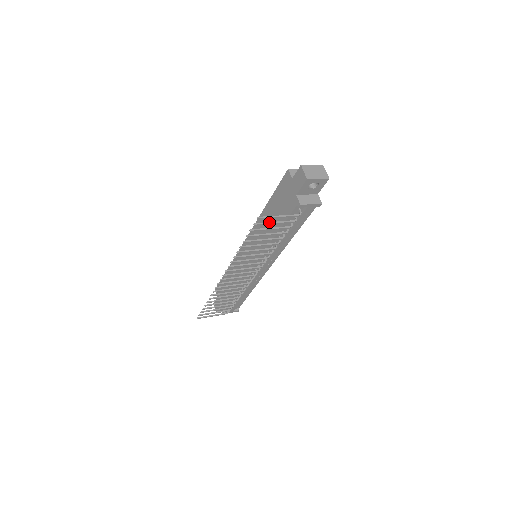
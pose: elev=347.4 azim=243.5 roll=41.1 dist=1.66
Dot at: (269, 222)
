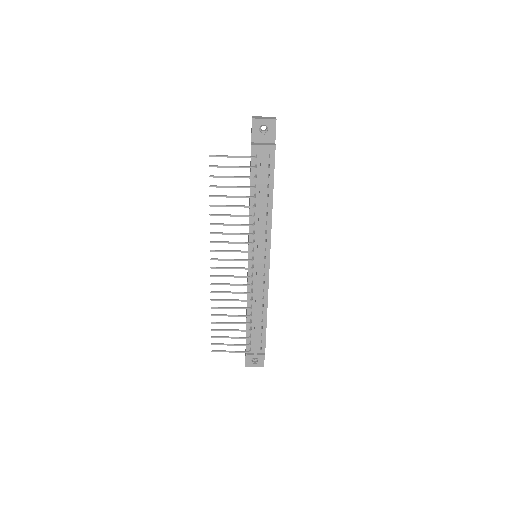
Dot at: (225, 166)
